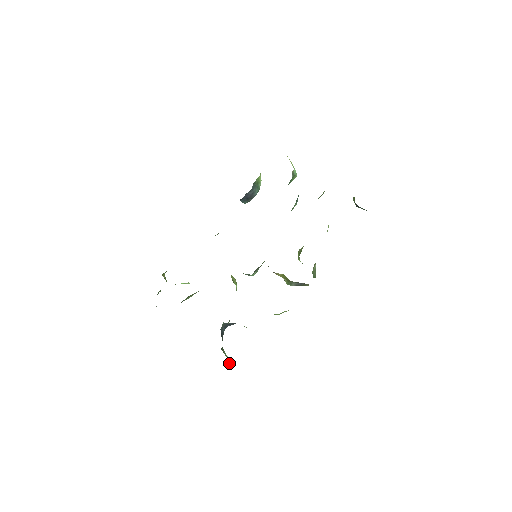
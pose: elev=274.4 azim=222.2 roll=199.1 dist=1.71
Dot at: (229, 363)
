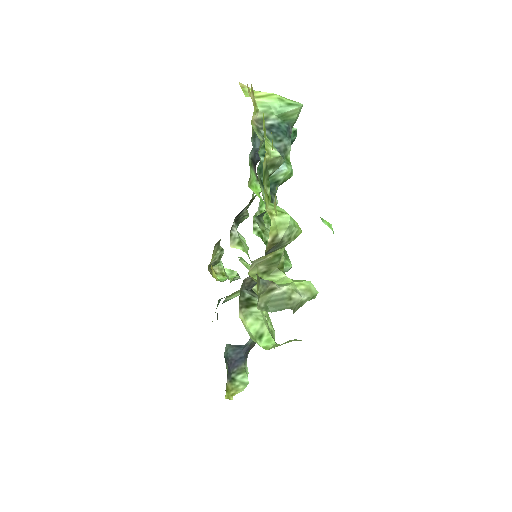
Dot at: (235, 393)
